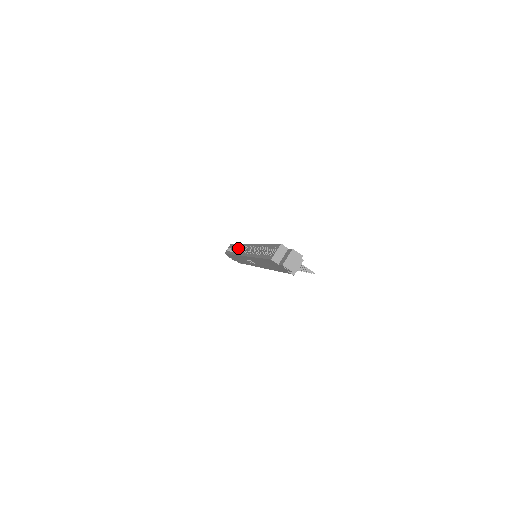
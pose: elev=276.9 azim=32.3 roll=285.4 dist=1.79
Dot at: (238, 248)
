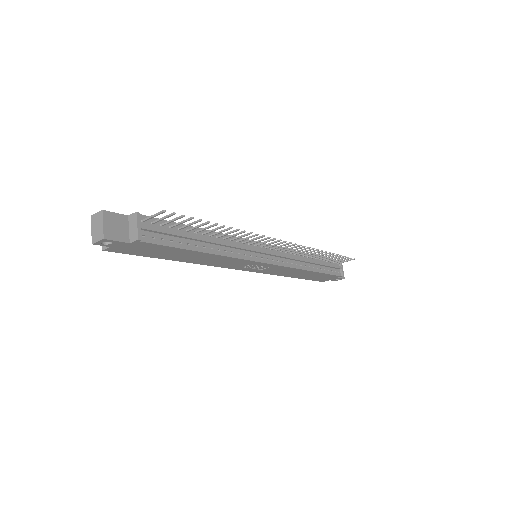
Dot at: occluded
